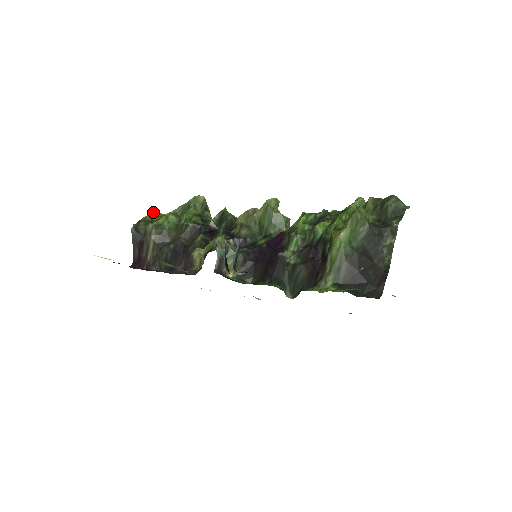
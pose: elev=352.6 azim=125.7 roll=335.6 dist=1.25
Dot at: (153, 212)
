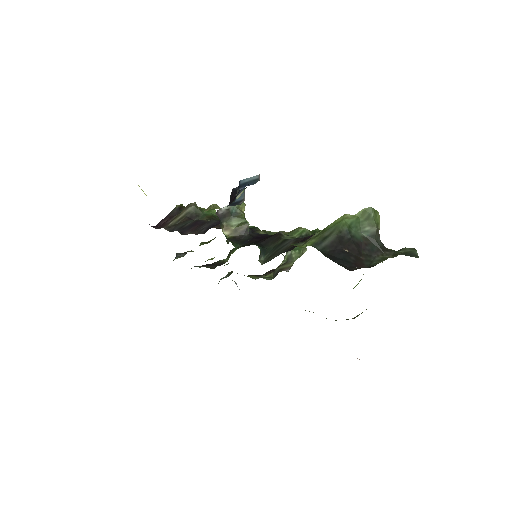
Dot at: occluded
